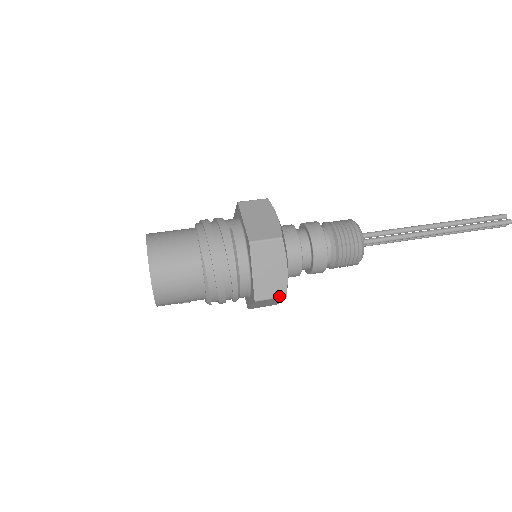
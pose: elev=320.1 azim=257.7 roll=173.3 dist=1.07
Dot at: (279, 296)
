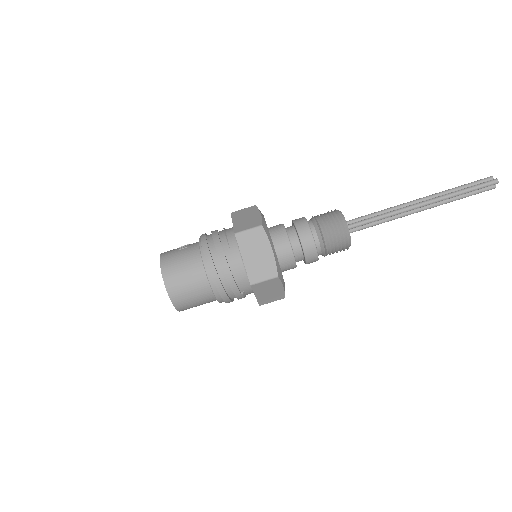
Dot at: occluded
